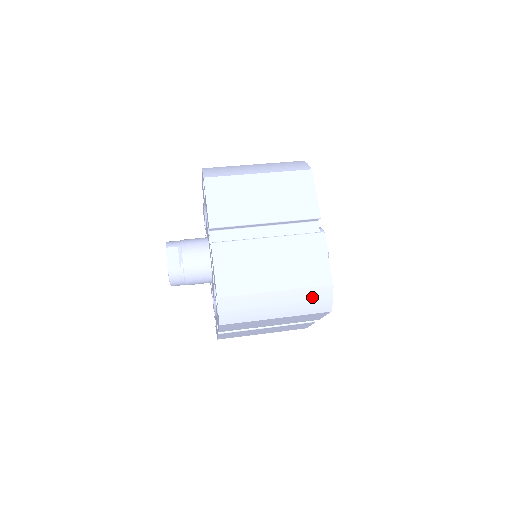
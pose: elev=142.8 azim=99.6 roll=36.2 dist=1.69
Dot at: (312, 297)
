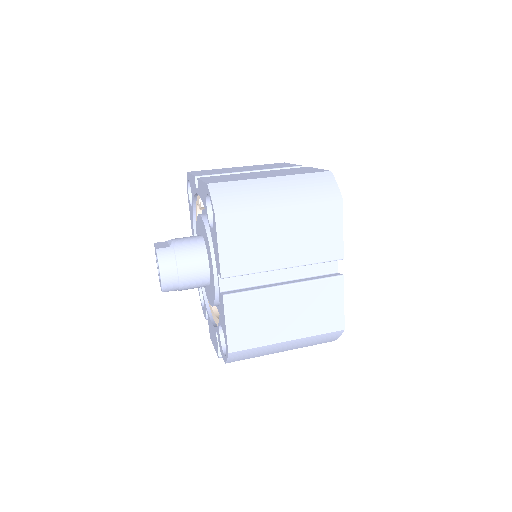
Dot at: (313, 182)
